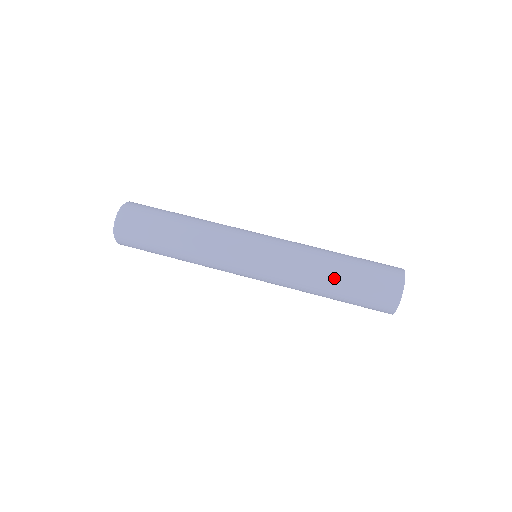
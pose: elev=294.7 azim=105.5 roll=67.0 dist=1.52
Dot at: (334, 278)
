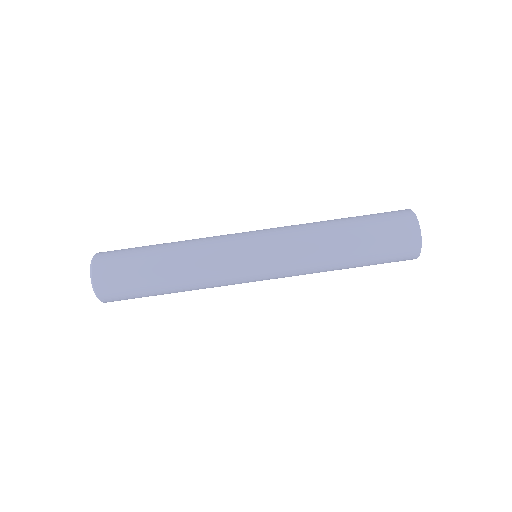
Dot at: (348, 247)
